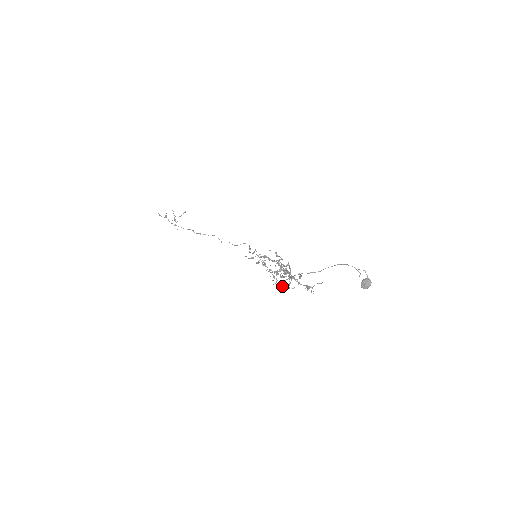
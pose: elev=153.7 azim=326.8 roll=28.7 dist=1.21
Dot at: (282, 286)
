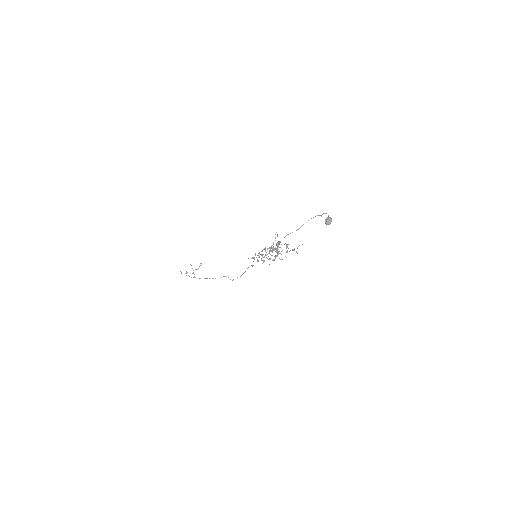
Dot at: occluded
